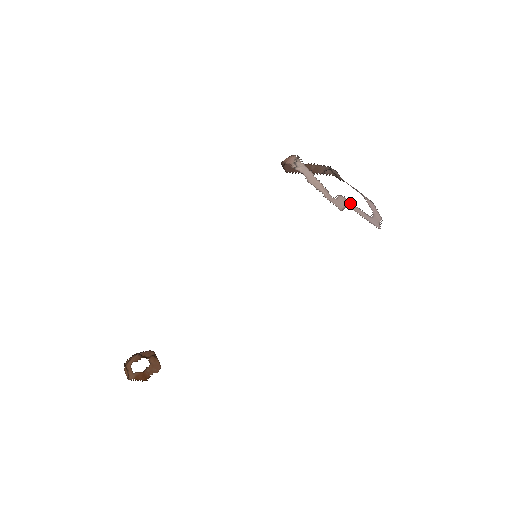
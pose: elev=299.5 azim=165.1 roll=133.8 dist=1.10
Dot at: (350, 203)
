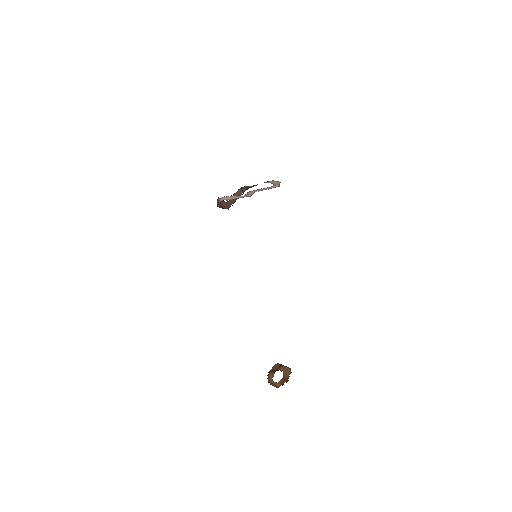
Dot at: (256, 190)
